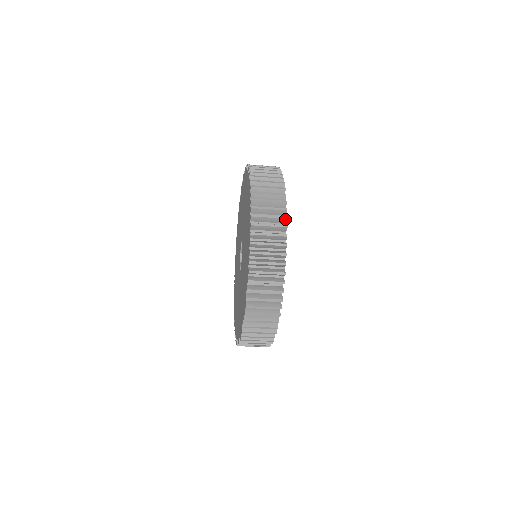
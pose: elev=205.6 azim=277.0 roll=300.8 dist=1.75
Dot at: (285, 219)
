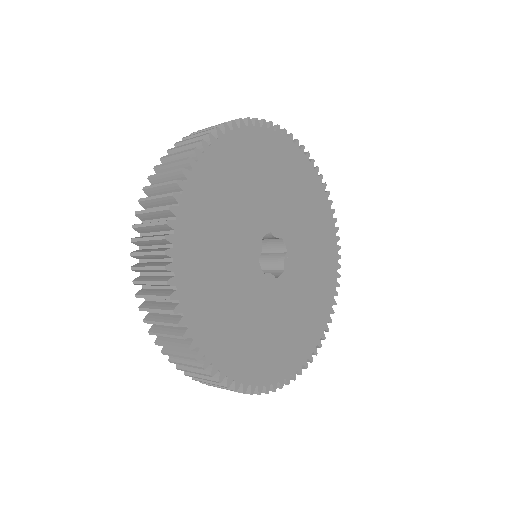
Dot at: (173, 313)
